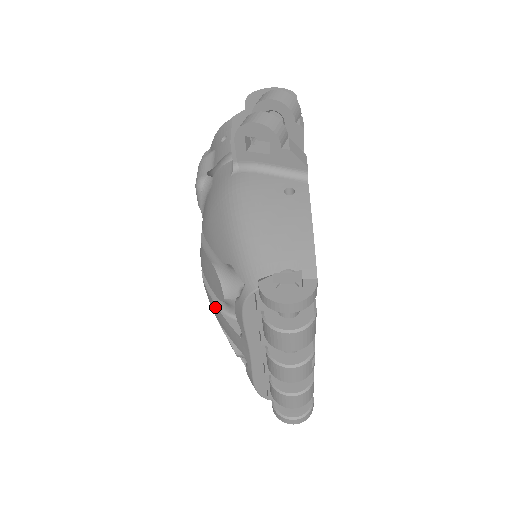
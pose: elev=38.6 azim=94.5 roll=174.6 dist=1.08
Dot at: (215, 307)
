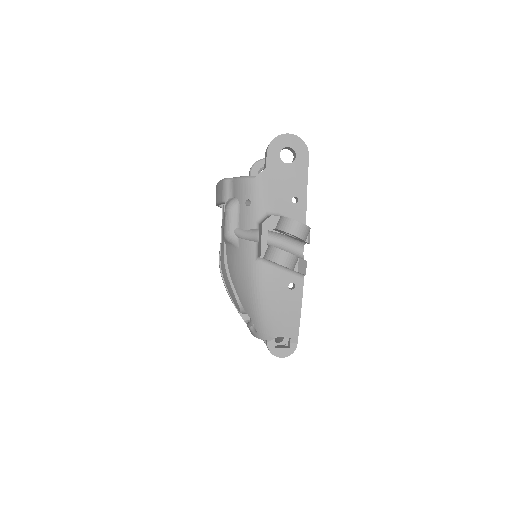
Dot at: (230, 298)
